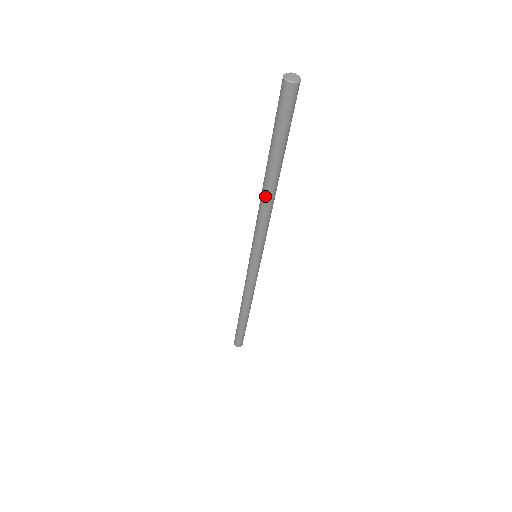
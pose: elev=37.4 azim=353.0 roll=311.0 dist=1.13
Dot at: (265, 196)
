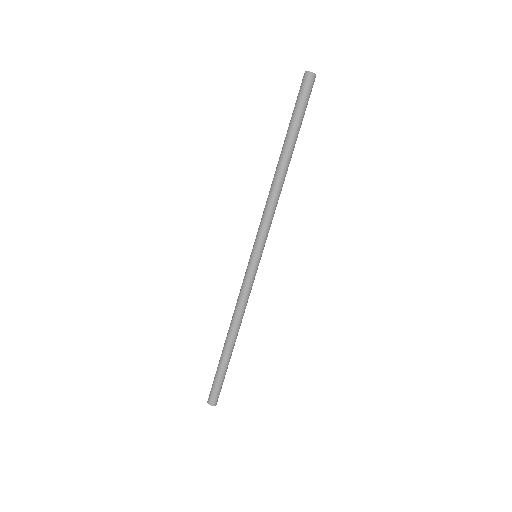
Dot at: (277, 177)
